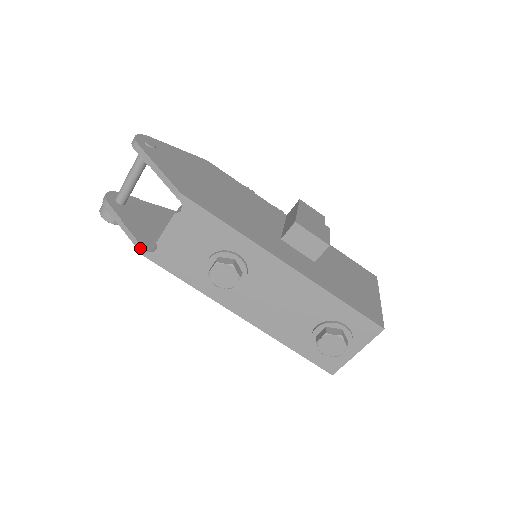
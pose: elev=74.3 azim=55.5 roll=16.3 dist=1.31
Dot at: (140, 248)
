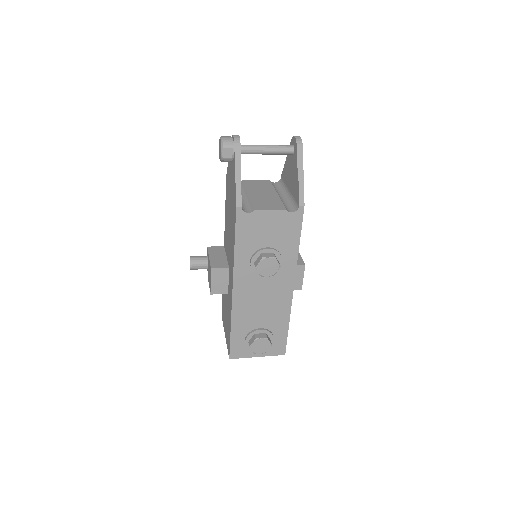
Dot at: (239, 201)
